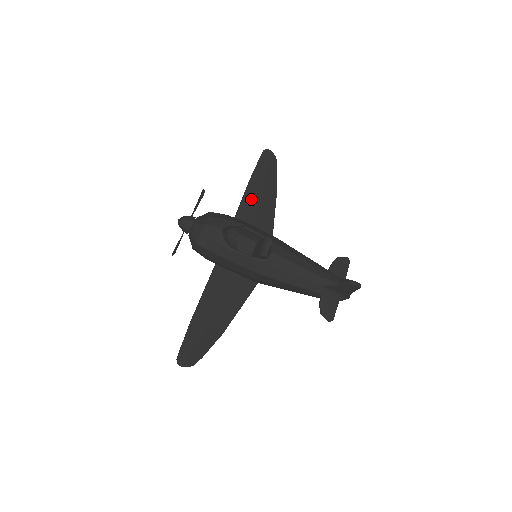
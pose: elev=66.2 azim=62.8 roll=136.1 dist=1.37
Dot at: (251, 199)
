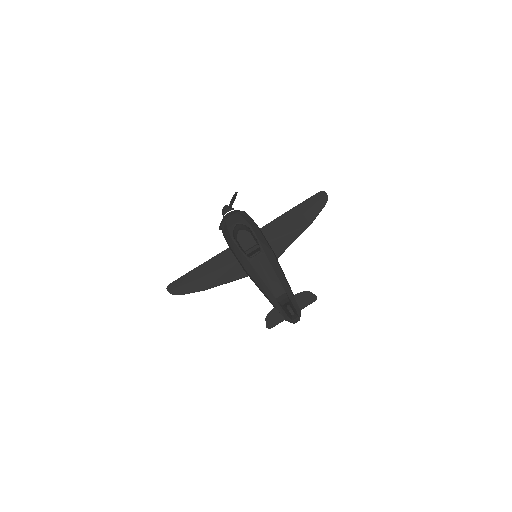
Dot at: (286, 219)
